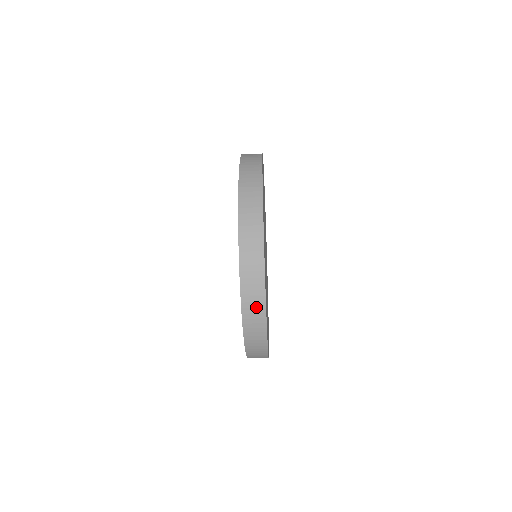
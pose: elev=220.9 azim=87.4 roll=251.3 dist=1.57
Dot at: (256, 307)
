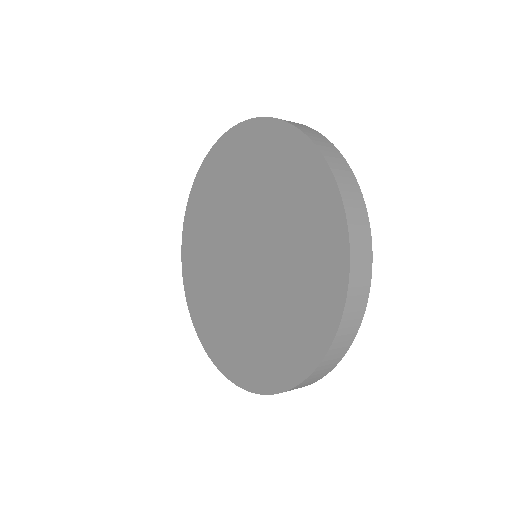
Dot at: (343, 346)
